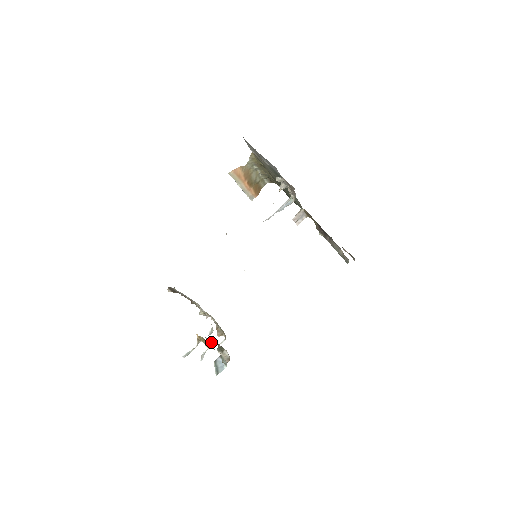
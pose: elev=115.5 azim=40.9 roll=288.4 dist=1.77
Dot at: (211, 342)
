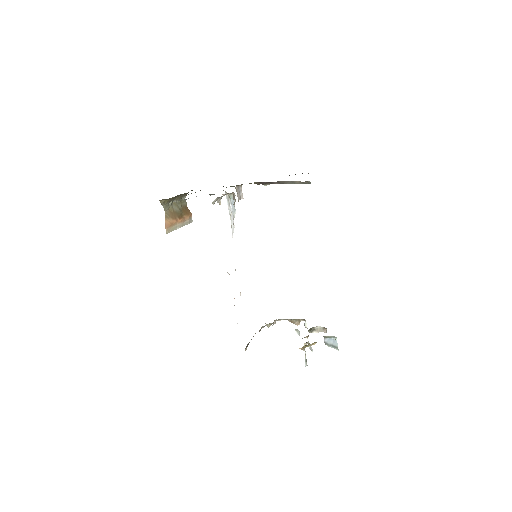
Dot at: (306, 337)
